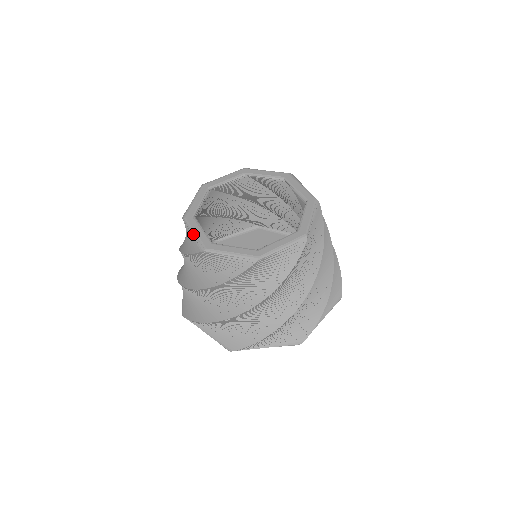
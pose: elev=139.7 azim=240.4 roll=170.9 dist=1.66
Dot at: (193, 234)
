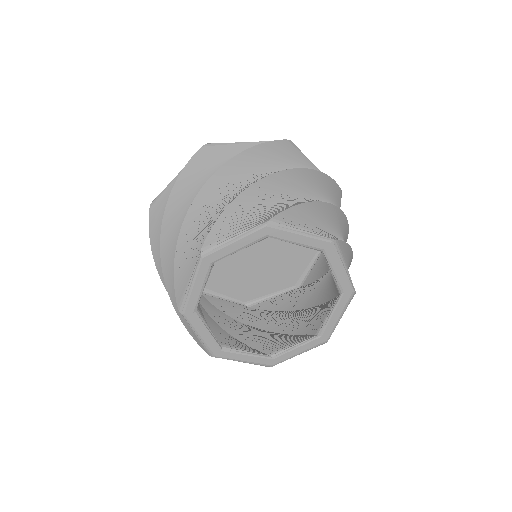
Dot at: occluded
